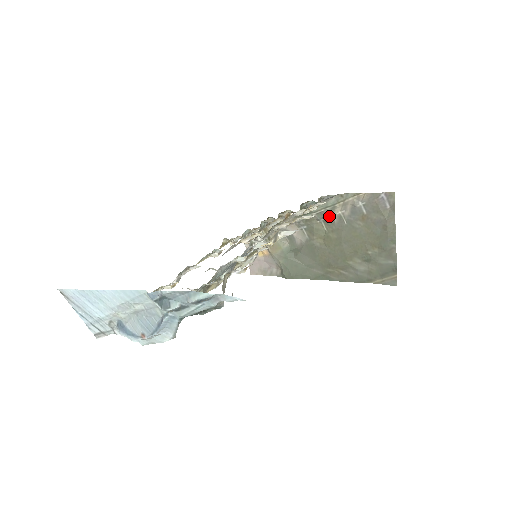
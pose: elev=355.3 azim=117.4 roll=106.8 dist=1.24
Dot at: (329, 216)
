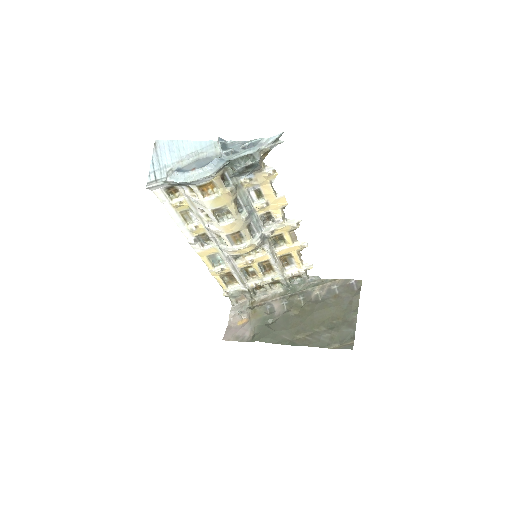
Dot at: (309, 295)
